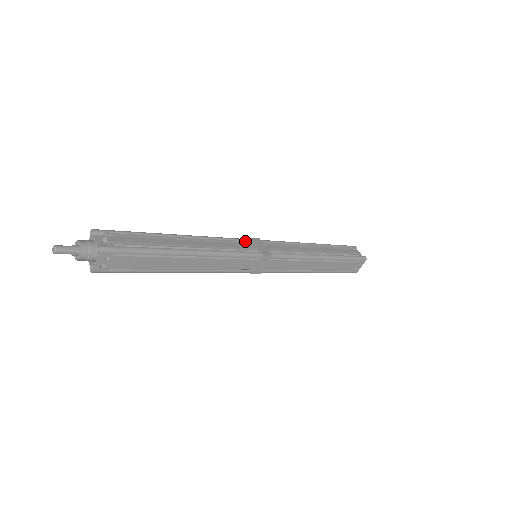
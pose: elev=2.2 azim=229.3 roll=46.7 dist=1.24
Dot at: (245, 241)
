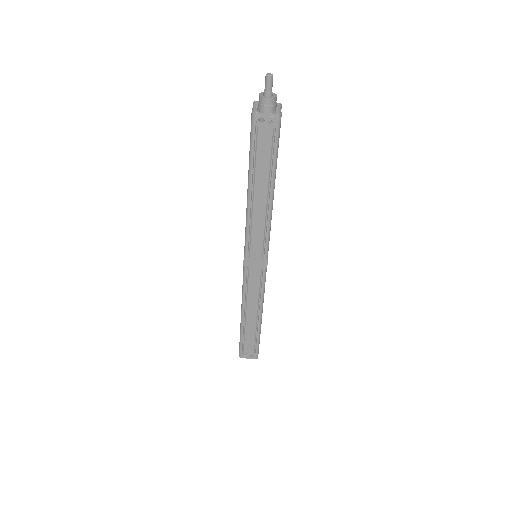
Dot at: occluded
